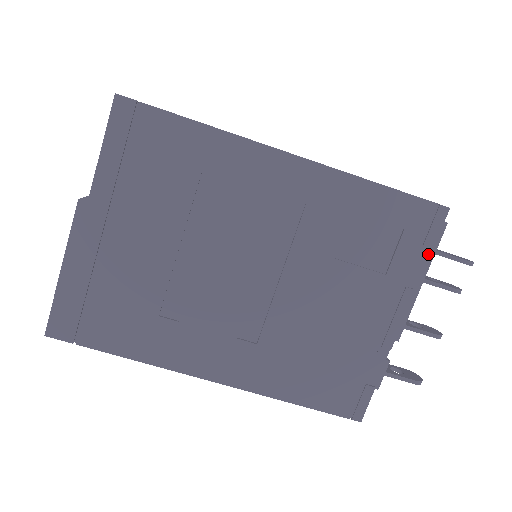
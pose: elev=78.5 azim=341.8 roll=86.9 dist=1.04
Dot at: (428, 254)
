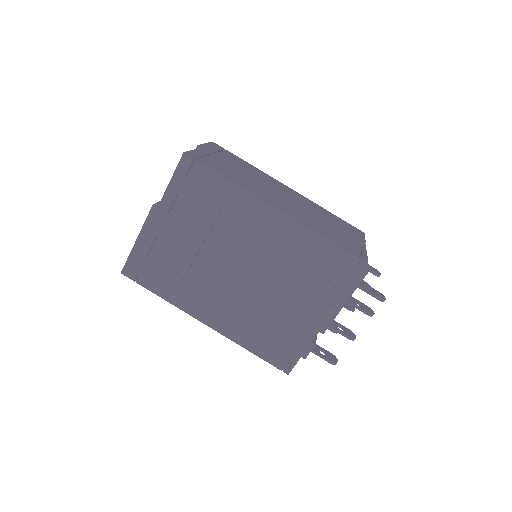
Dot at: (350, 287)
